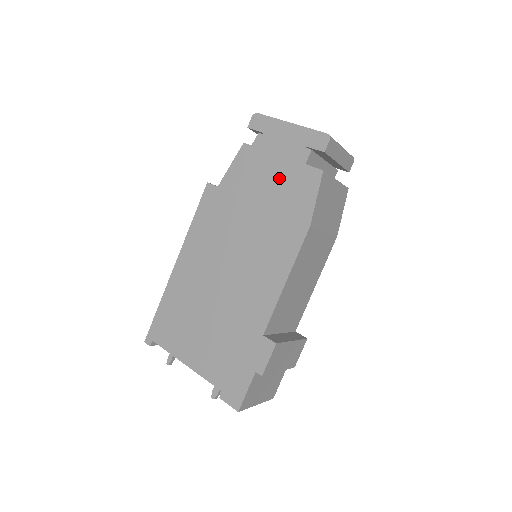
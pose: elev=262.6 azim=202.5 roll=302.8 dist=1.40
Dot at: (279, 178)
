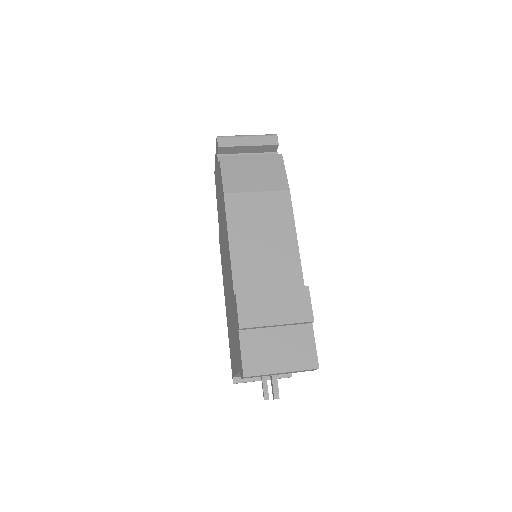
Dot at: (219, 189)
